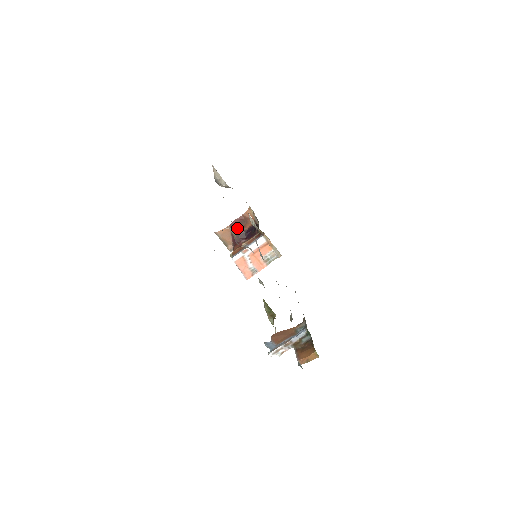
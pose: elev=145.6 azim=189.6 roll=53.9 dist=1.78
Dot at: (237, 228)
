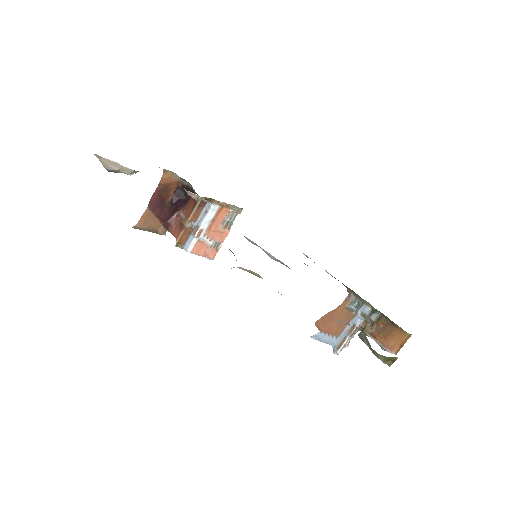
Dot at: (160, 204)
